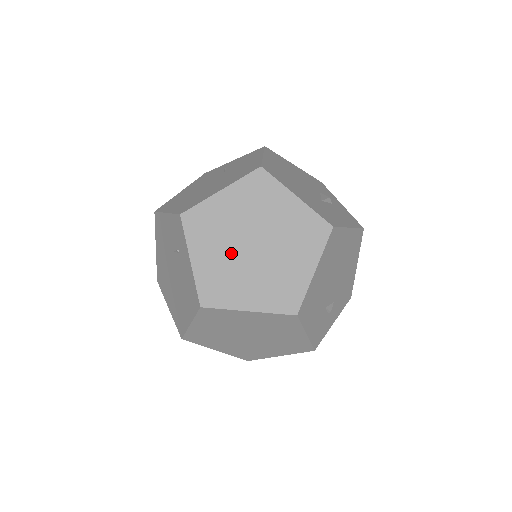
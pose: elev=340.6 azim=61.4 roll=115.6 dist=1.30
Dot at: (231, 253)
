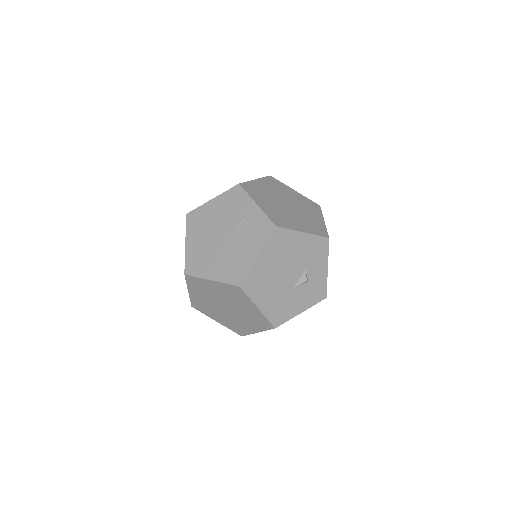
Dot at: (212, 302)
